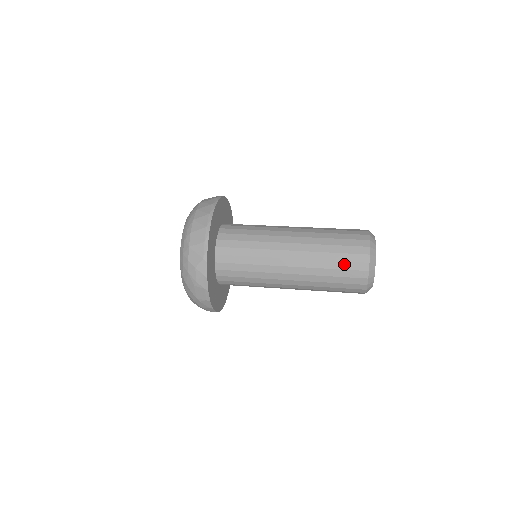
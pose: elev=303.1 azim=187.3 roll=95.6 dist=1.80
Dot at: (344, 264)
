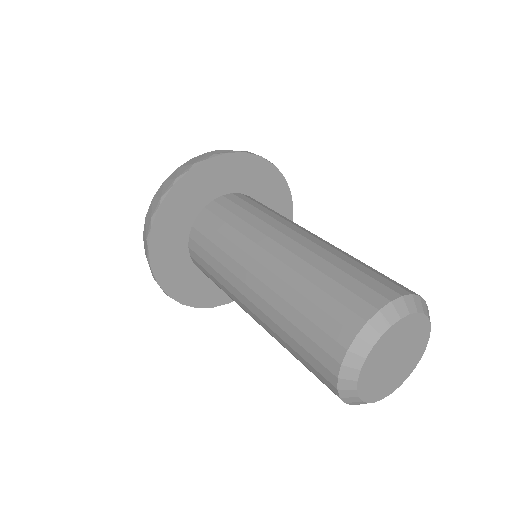
Dot at: (306, 363)
